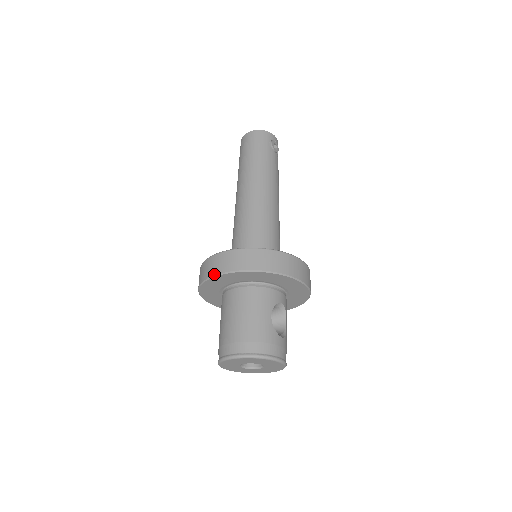
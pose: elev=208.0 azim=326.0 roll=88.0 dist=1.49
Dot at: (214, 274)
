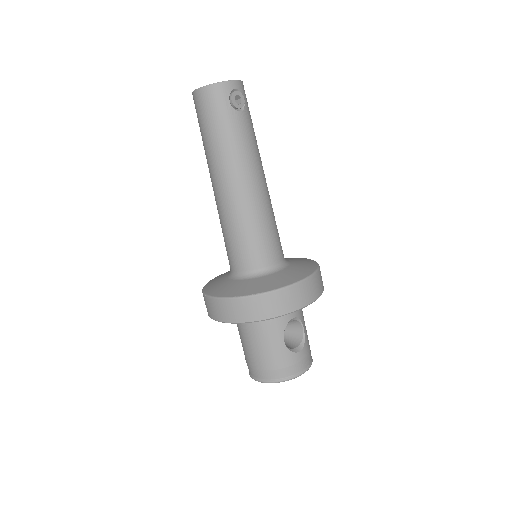
Dot at: (215, 319)
